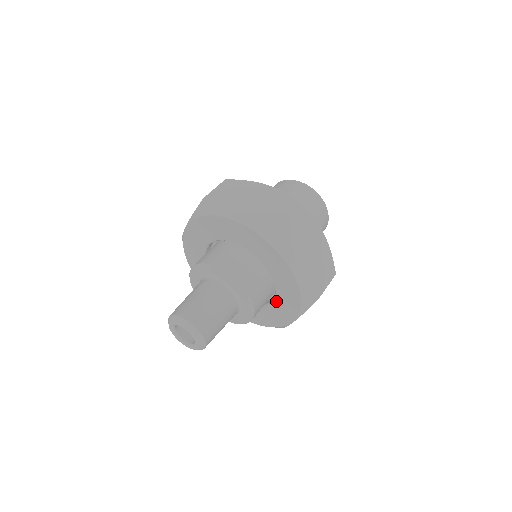
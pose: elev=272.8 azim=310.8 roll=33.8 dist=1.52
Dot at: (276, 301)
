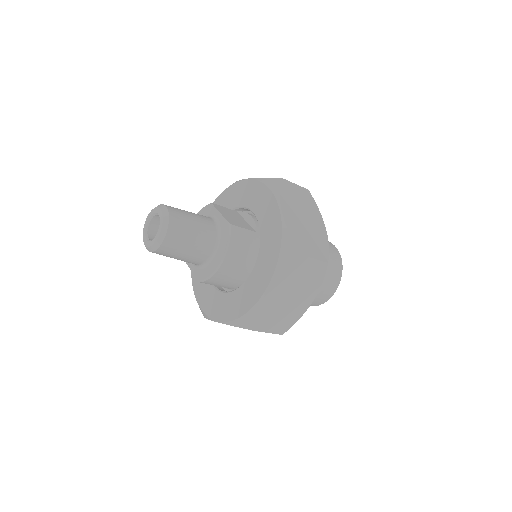
Dot at: (256, 266)
